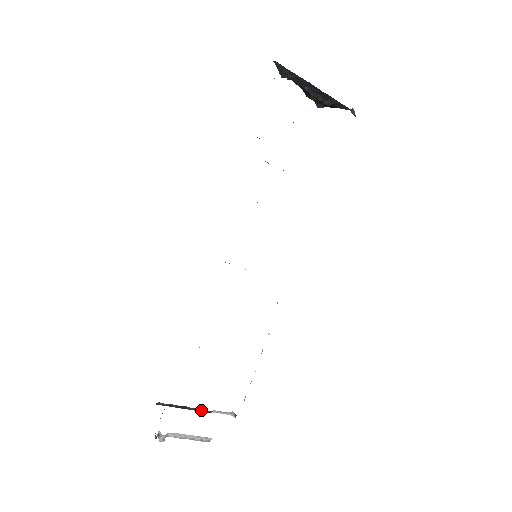
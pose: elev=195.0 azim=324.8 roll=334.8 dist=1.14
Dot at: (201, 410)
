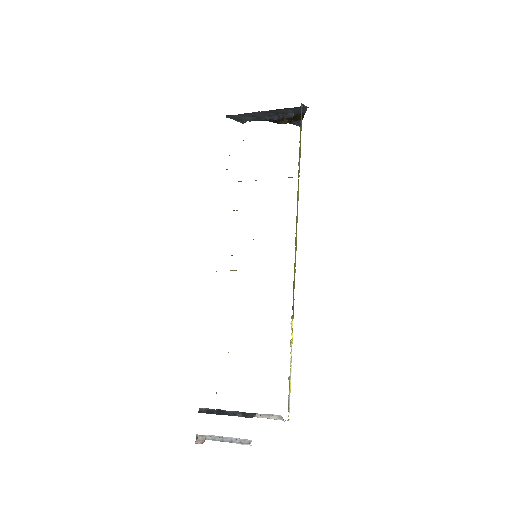
Dot at: (242, 414)
